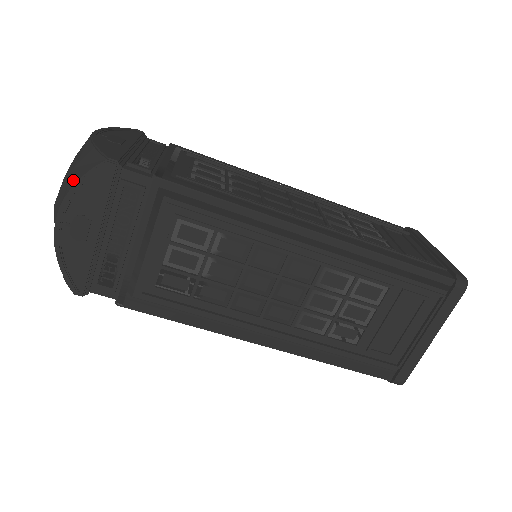
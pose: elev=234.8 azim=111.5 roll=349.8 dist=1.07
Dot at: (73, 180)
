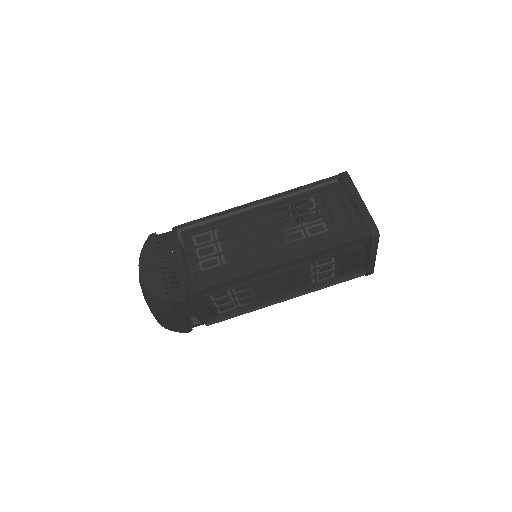
Dot at: occluded
